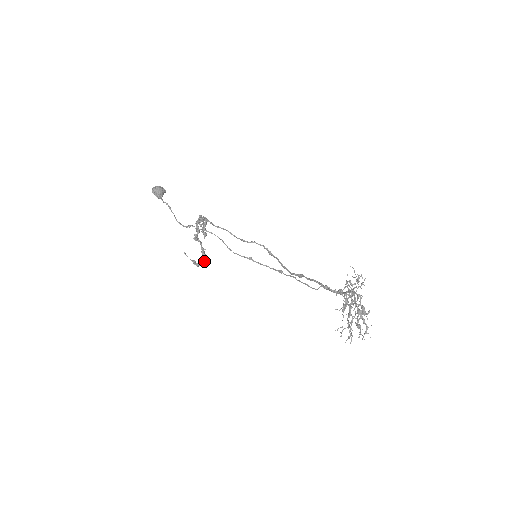
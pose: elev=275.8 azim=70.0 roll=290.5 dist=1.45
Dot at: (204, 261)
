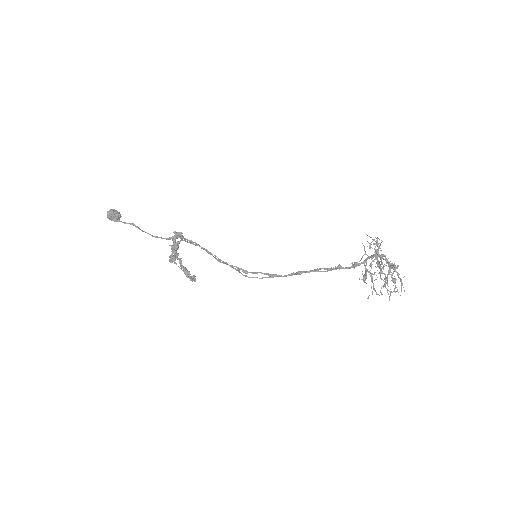
Dot at: occluded
